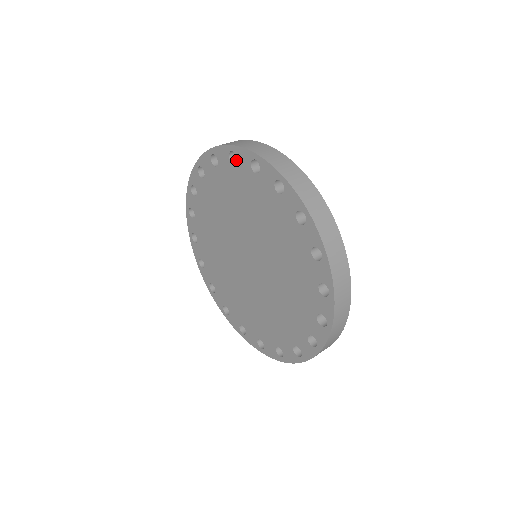
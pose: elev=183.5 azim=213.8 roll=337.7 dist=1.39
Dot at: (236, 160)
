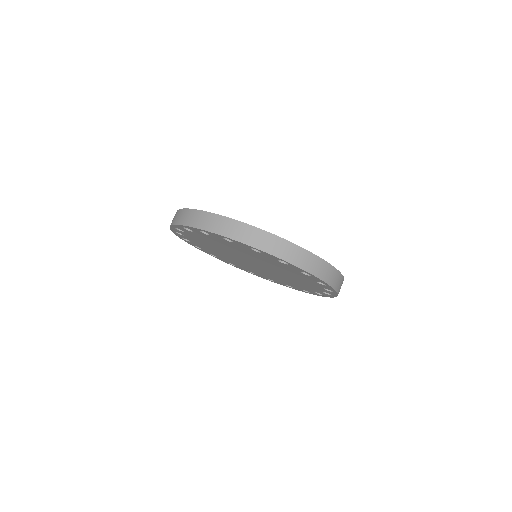
Dot at: occluded
